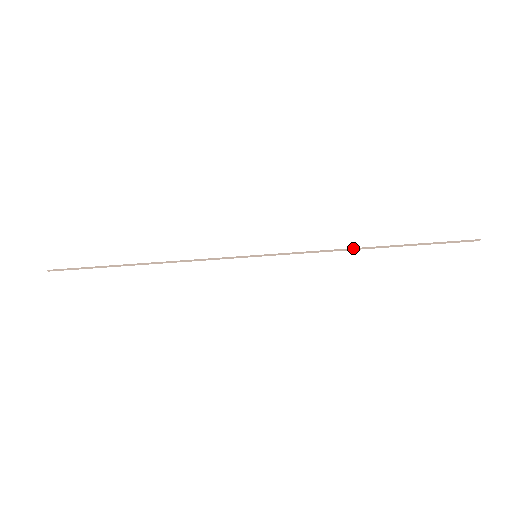
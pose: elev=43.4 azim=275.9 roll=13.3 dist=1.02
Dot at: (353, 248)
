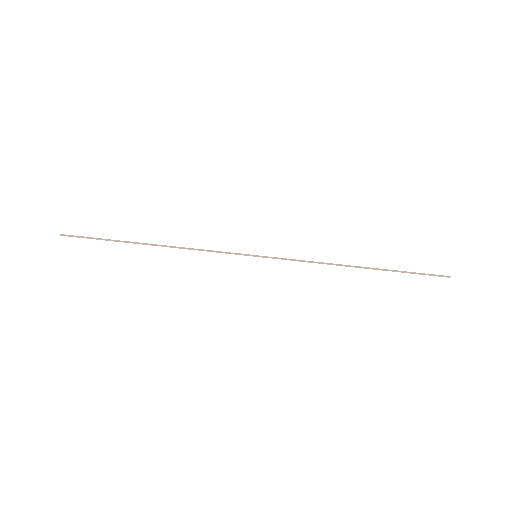
Dot at: occluded
